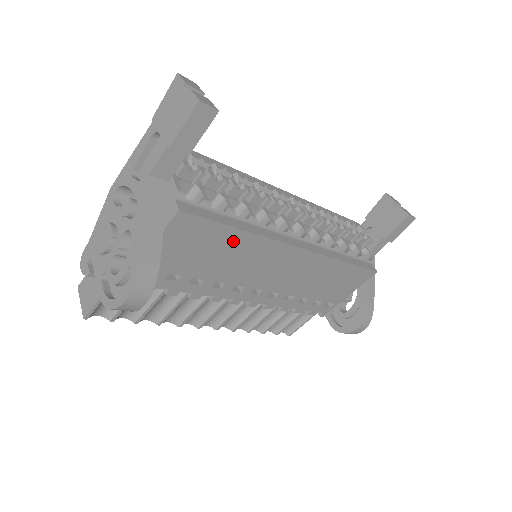
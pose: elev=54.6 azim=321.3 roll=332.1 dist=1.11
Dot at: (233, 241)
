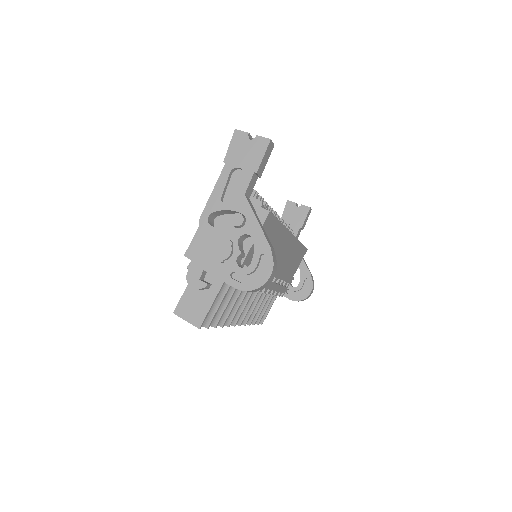
Dot at: (276, 233)
